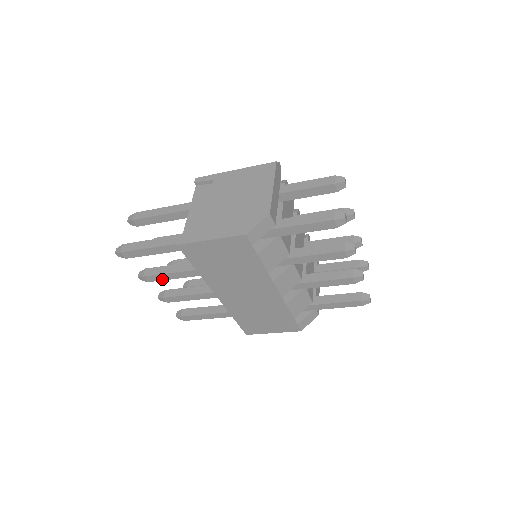
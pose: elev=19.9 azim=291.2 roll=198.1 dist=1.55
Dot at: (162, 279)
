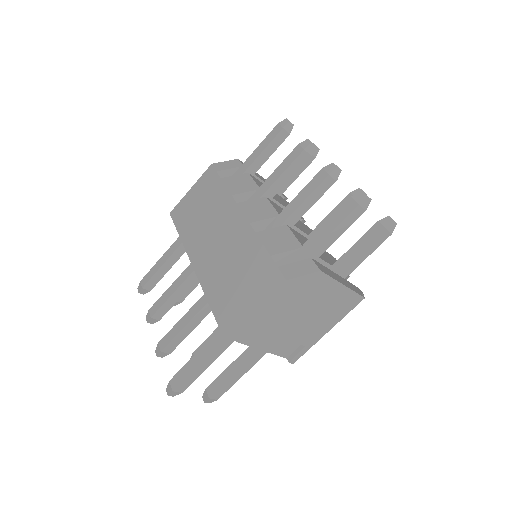
Dot at: (162, 303)
